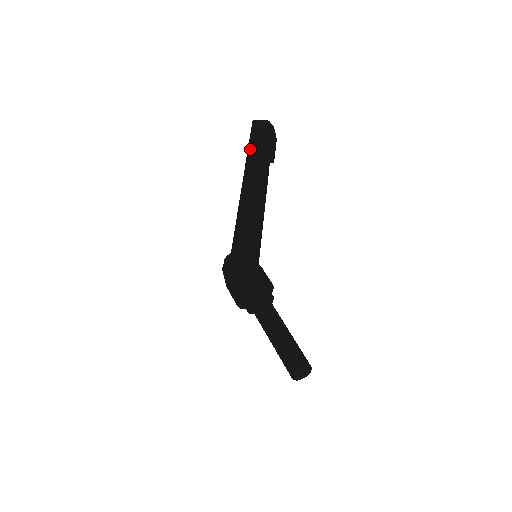
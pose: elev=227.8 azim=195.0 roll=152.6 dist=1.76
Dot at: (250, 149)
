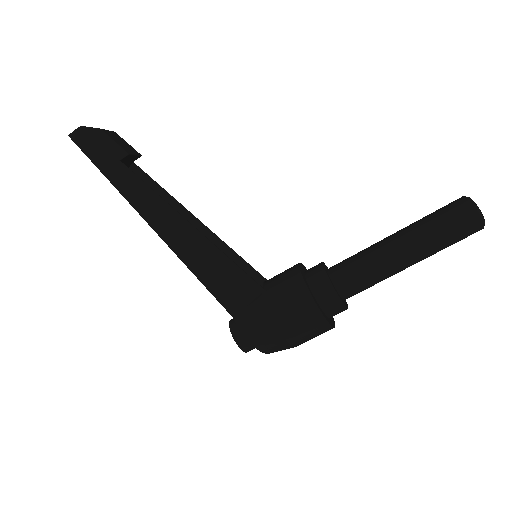
Dot at: (102, 161)
